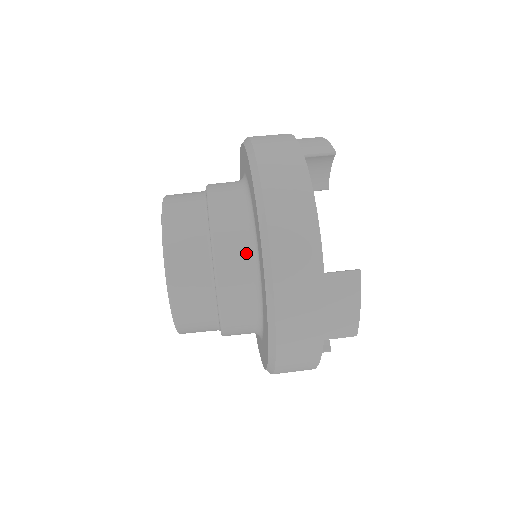
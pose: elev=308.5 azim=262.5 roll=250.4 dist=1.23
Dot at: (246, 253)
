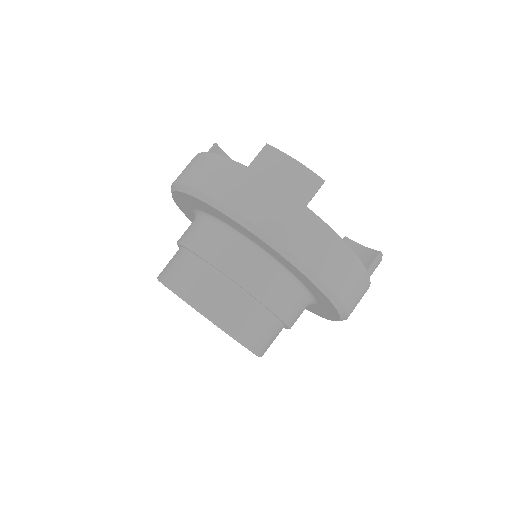
Dot at: (299, 297)
